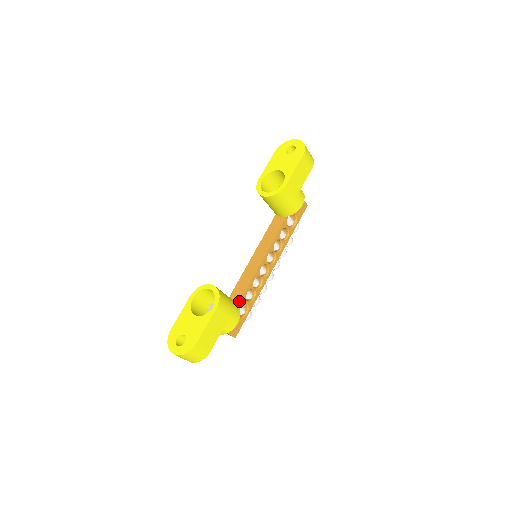
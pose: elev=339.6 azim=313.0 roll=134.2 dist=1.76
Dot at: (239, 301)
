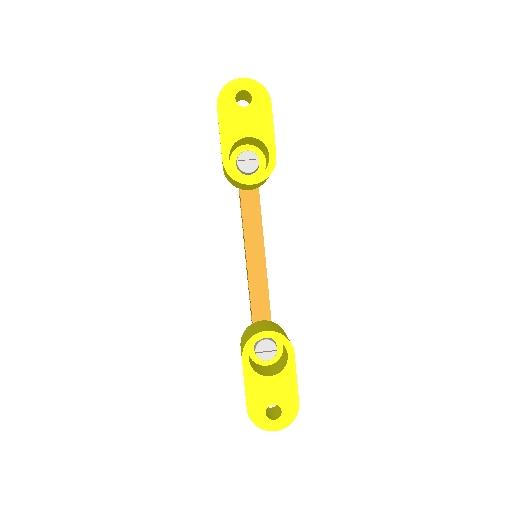
Dot at: (270, 317)
